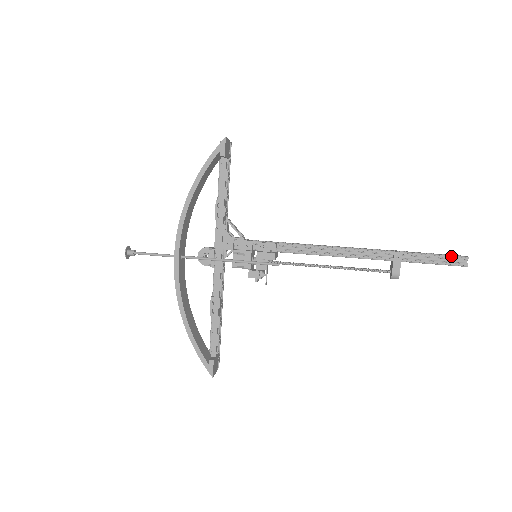
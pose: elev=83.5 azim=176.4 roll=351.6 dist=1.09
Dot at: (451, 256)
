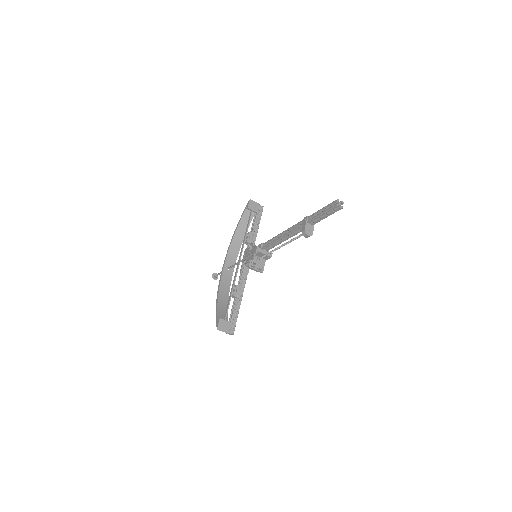
Dot at: (330, 204)
